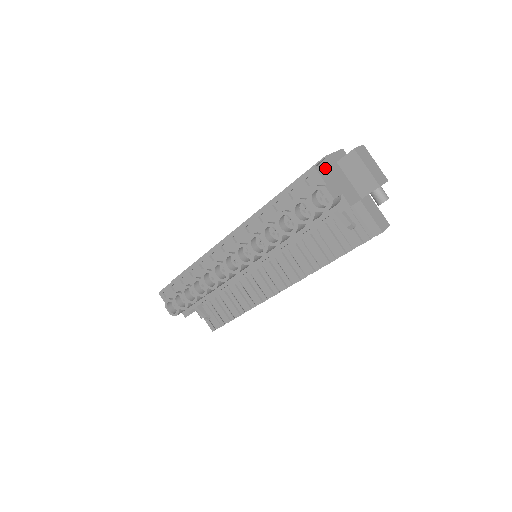
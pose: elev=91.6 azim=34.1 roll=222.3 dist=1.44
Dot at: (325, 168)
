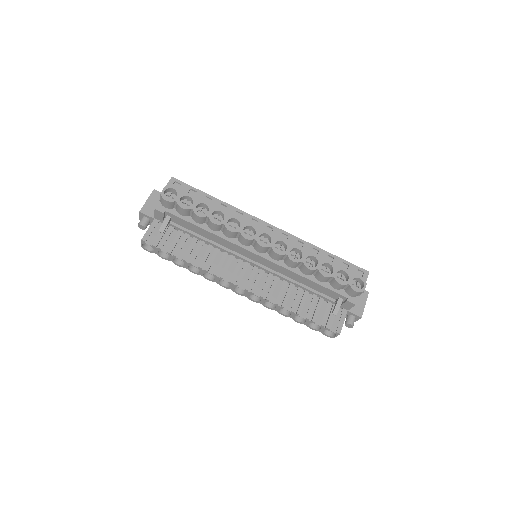
Dot at: occluded
